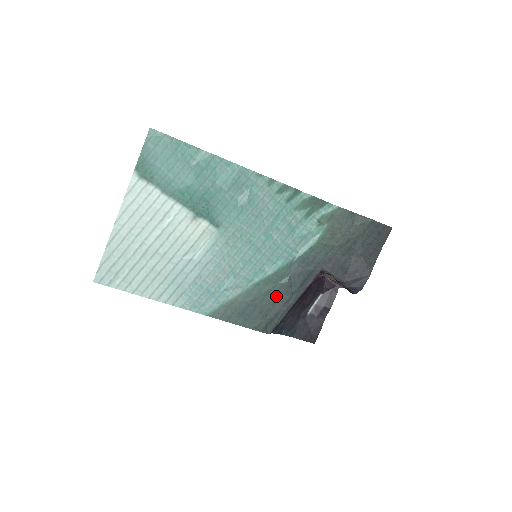
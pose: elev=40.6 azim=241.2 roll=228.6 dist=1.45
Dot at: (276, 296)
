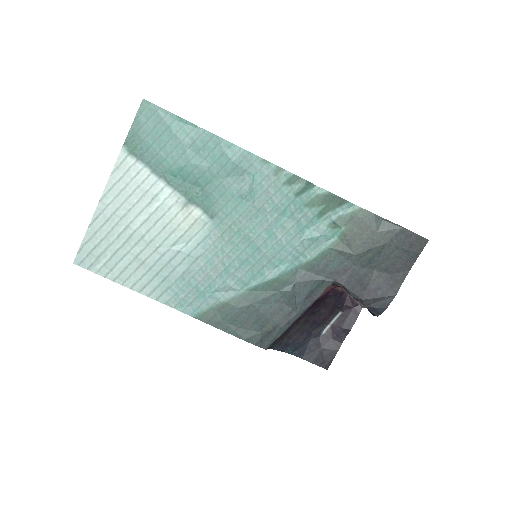
Dot at: (276, 306)
